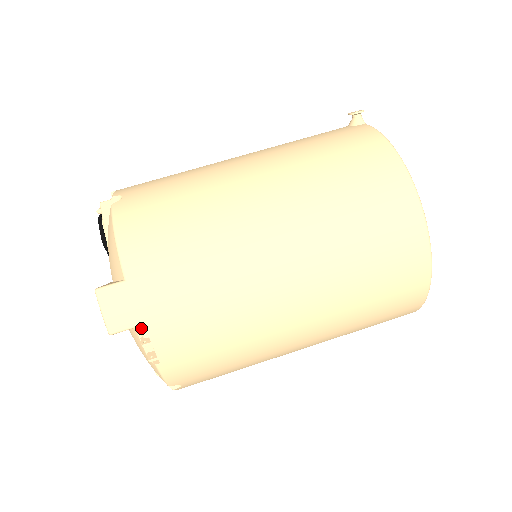
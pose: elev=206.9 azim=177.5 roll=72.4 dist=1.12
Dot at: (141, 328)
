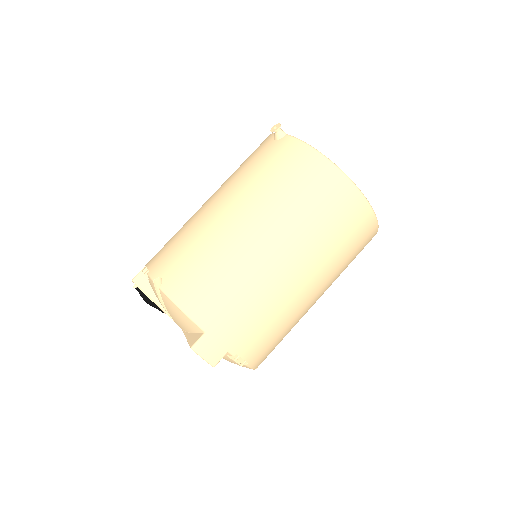
Dot at: (229, 353)
